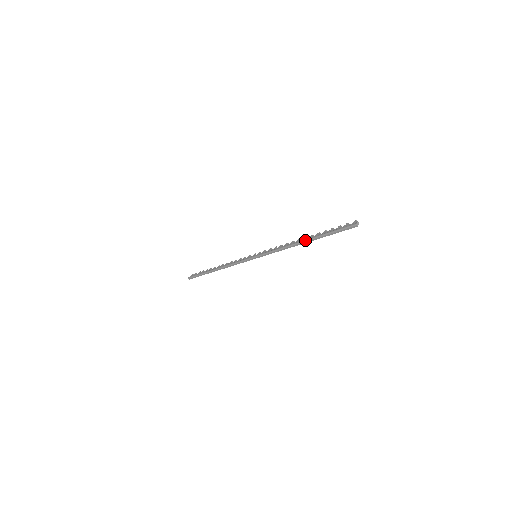
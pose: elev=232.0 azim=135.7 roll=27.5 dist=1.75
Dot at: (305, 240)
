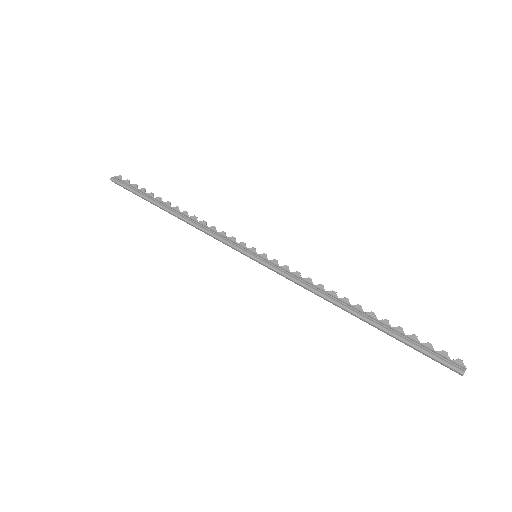
Dot at: (361, 316)
